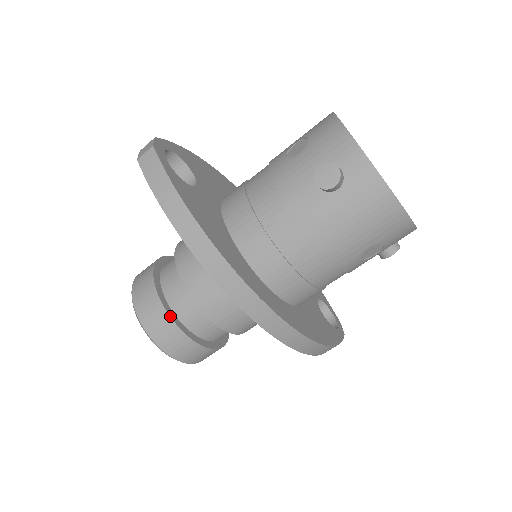
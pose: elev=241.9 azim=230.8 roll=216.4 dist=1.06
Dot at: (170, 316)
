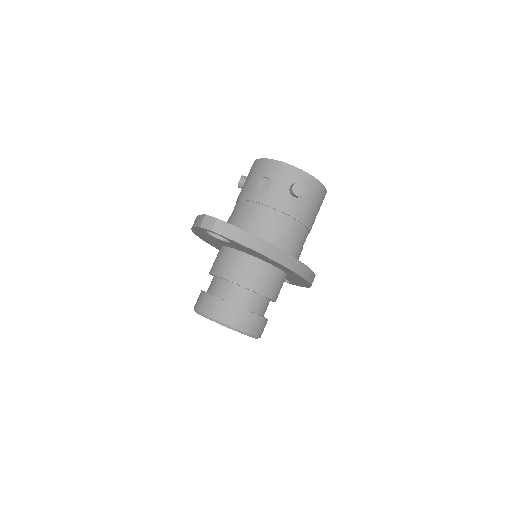
Dot at: (251, 312)
